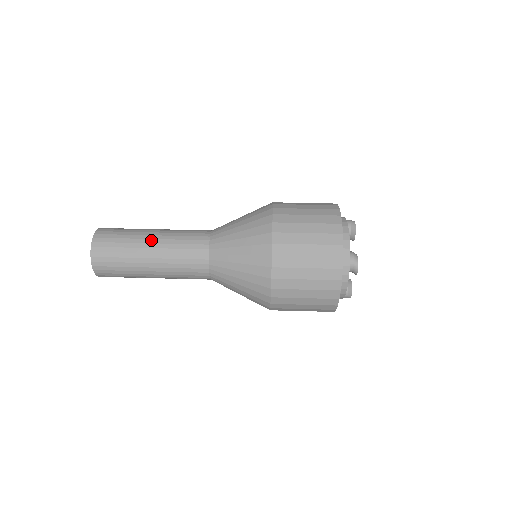
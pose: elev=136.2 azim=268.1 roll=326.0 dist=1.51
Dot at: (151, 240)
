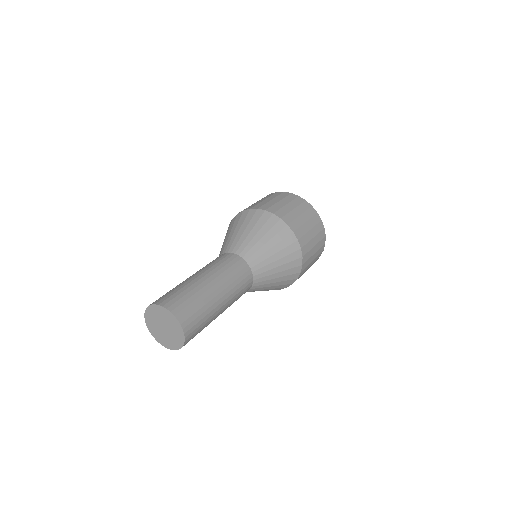
Dot at: (221, 299)
